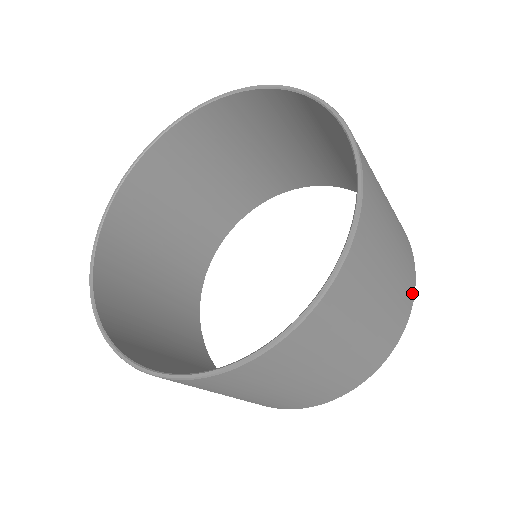
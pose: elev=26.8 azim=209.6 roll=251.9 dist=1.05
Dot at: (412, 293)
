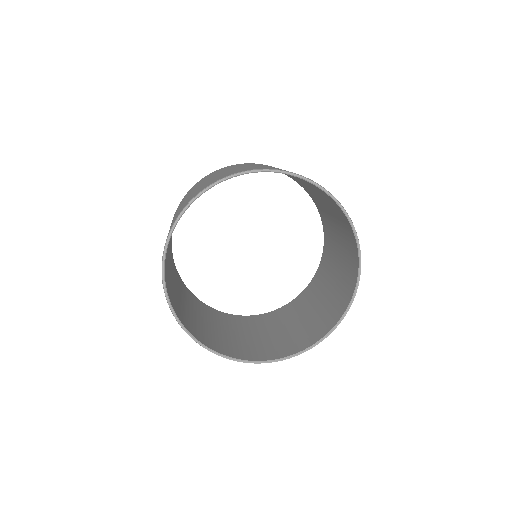
Dot at: occluded
